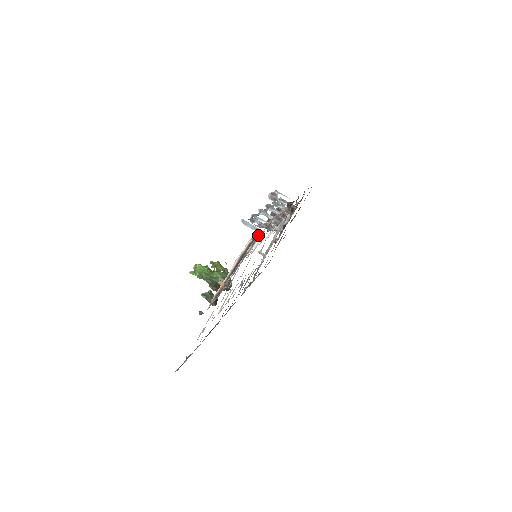
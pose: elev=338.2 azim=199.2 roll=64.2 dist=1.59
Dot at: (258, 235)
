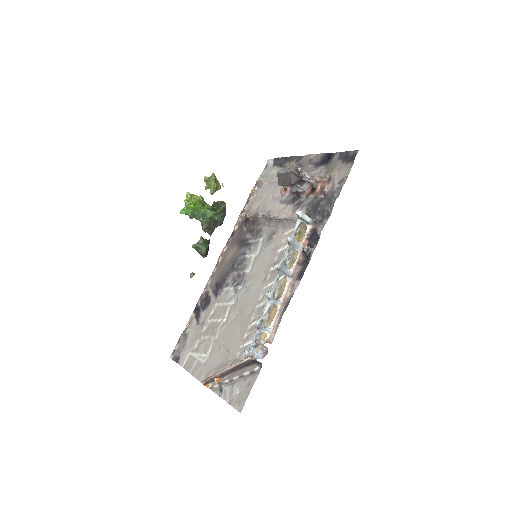
Dot at: (257, 368)
